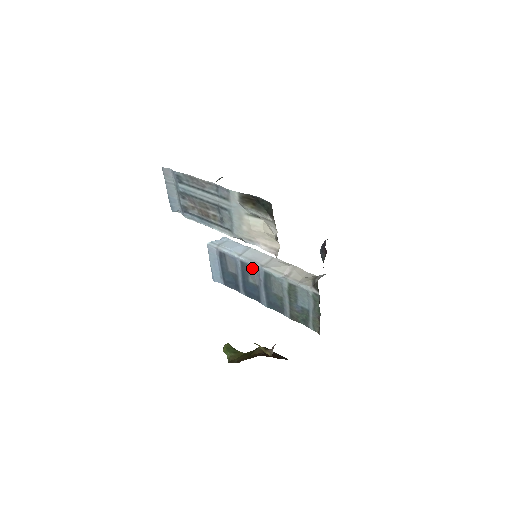
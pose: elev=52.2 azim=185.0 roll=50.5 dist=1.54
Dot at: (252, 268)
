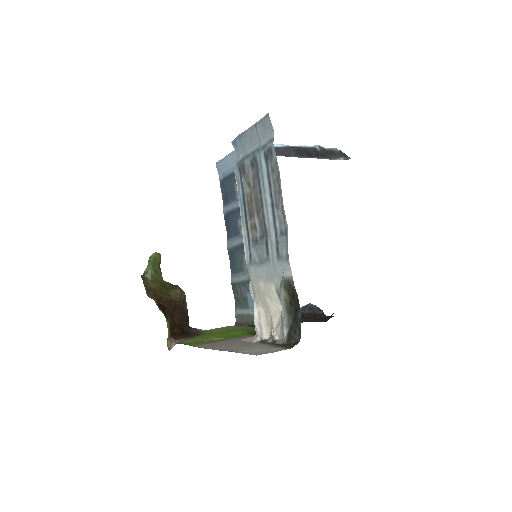
Dot at: occluded
